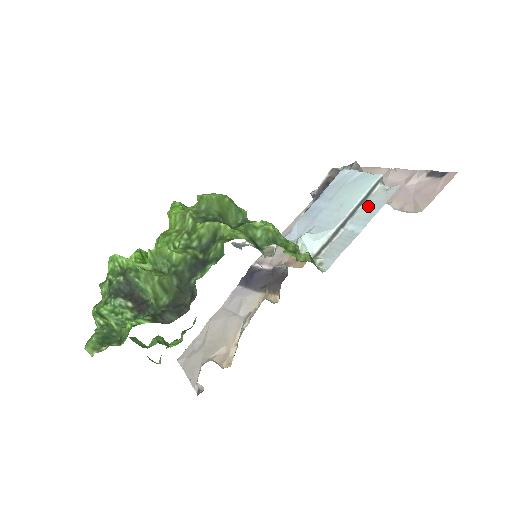
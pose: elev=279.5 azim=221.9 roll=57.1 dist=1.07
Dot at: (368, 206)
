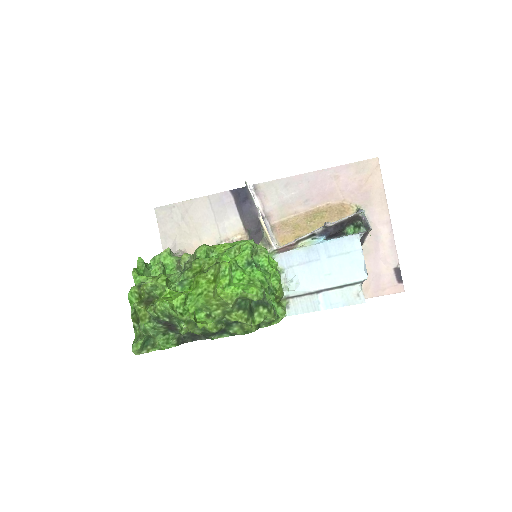
Dot at: (340, 295)
